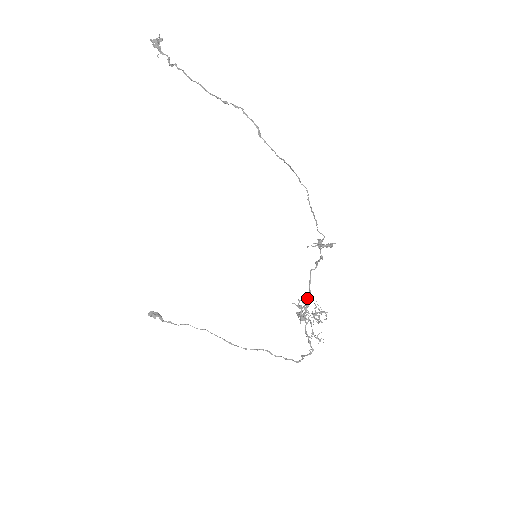
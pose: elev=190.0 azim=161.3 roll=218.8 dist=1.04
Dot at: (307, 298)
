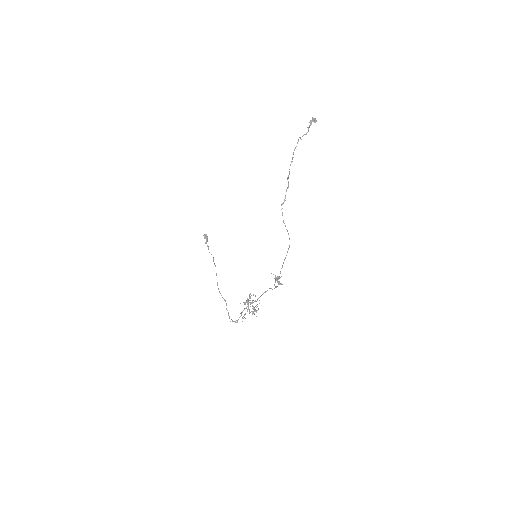
Dot at: (258, 298)
